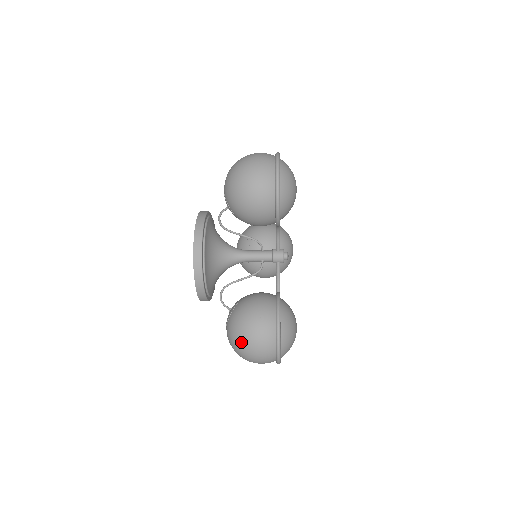
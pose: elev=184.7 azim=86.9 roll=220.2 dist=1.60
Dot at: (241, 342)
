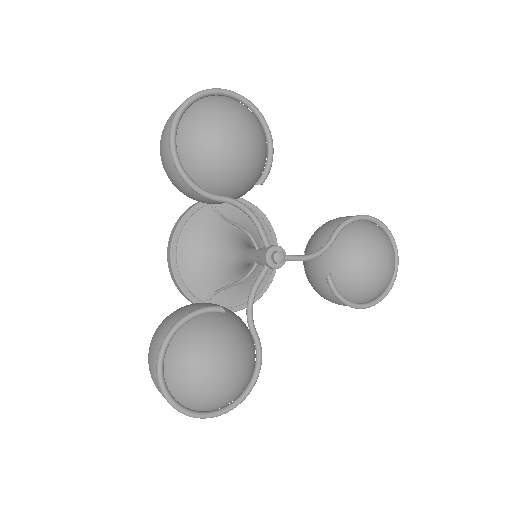
Dot at: occluded
